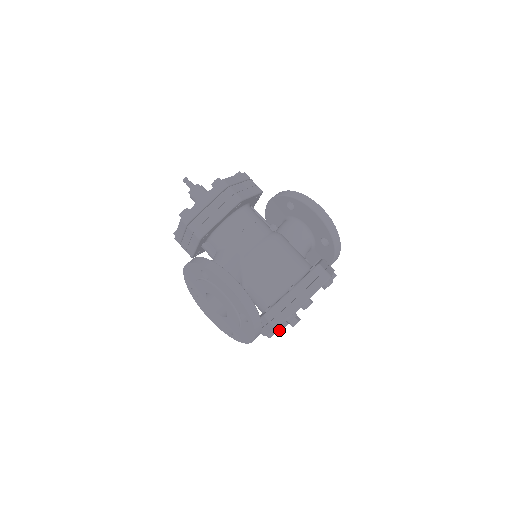
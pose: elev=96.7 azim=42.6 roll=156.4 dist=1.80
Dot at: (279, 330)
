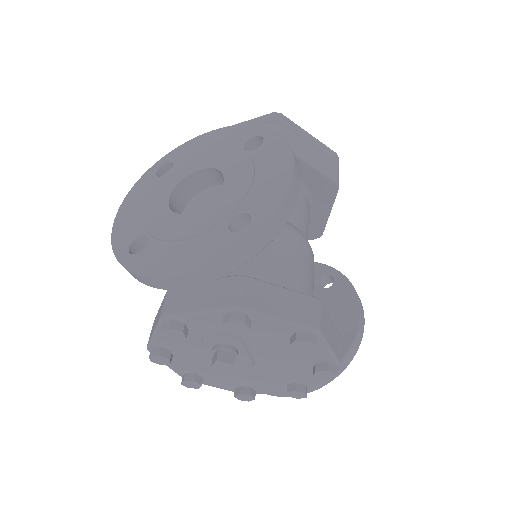
Dot at: (231, 316)
